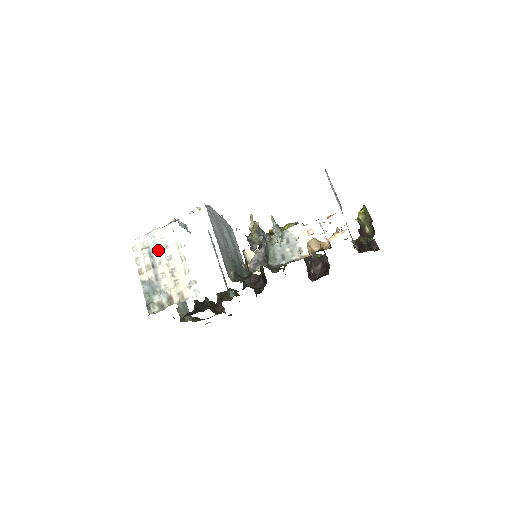
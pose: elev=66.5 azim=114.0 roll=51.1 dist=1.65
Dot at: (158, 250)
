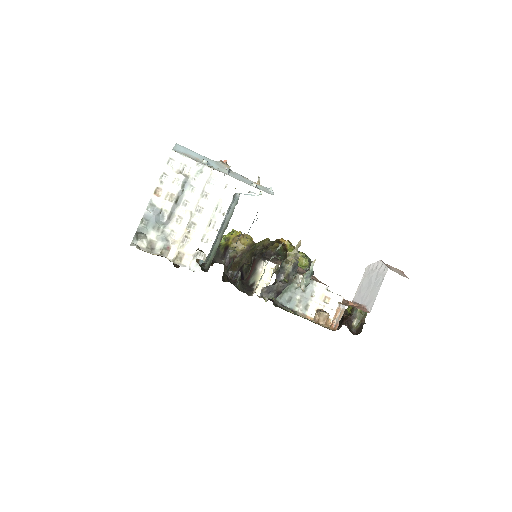
Dot at: (195, 189)
